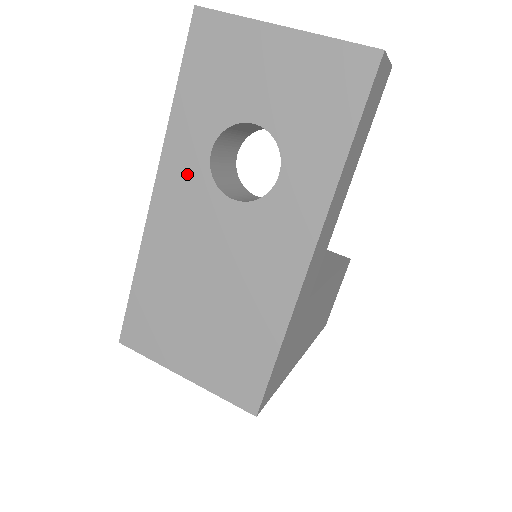
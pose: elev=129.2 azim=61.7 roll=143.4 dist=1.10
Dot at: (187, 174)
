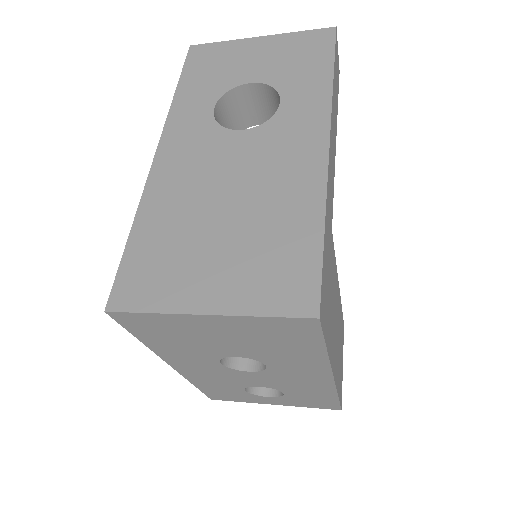
Dot at: (192, 129)
